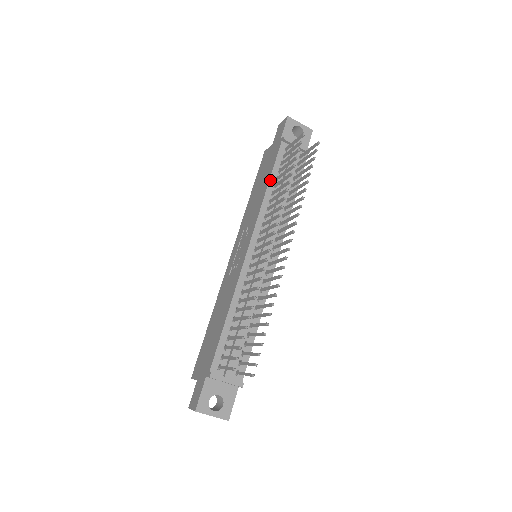
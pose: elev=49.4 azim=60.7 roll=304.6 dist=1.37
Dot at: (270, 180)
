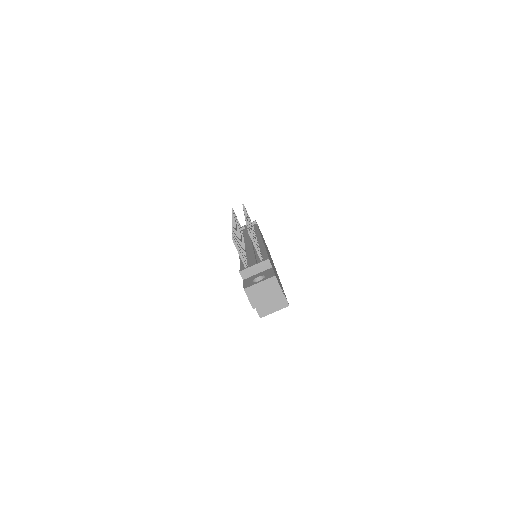
Dot at: occluded
